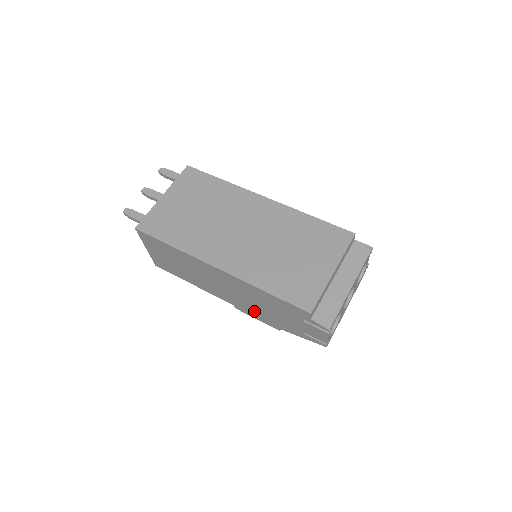
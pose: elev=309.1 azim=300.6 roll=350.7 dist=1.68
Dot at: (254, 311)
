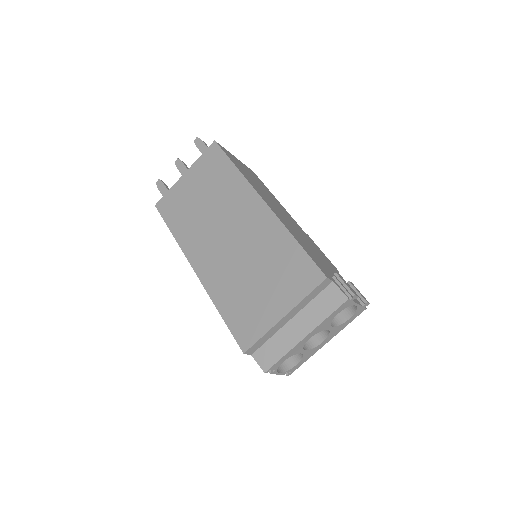
Dot at: occluded
